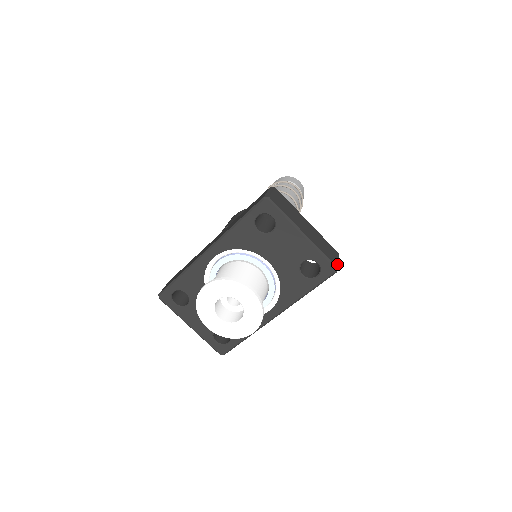
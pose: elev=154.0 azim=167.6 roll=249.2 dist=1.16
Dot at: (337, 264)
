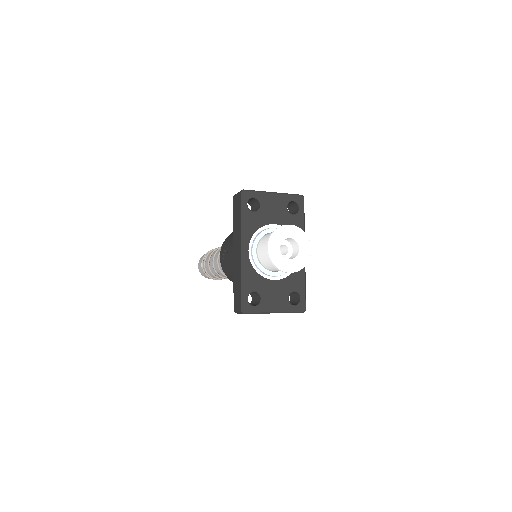
Dot at: (300, 196)
